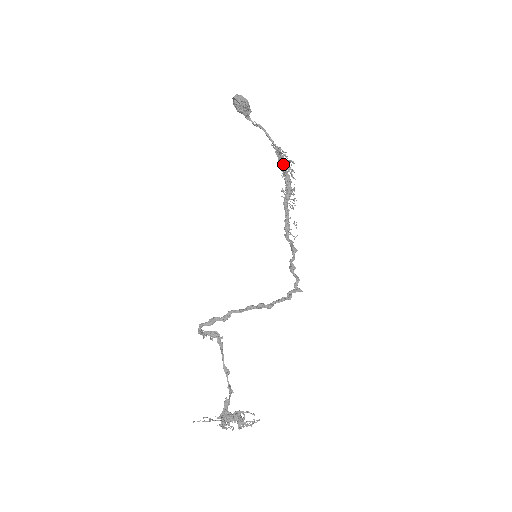
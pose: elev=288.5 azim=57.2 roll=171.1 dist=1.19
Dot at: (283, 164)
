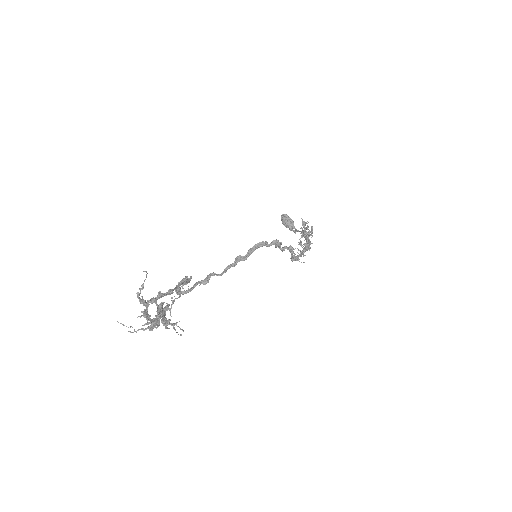
Dot at: (305, 231)
